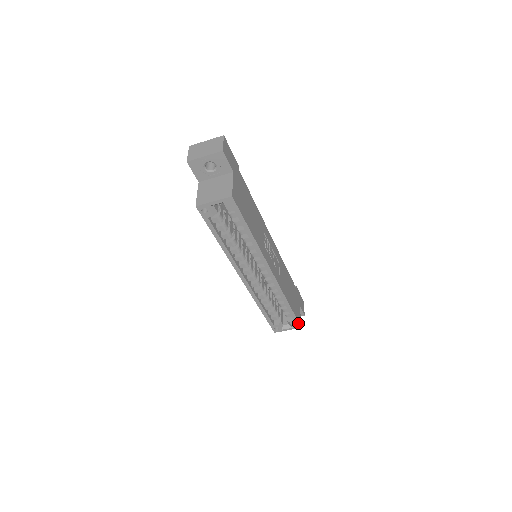
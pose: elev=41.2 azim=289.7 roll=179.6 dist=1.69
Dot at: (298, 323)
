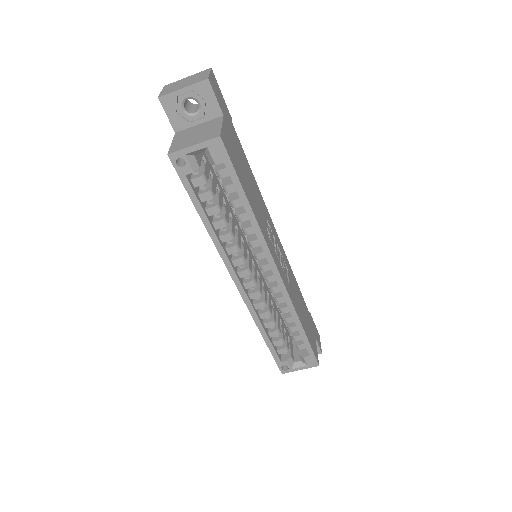
Dot at: (314, 358)
